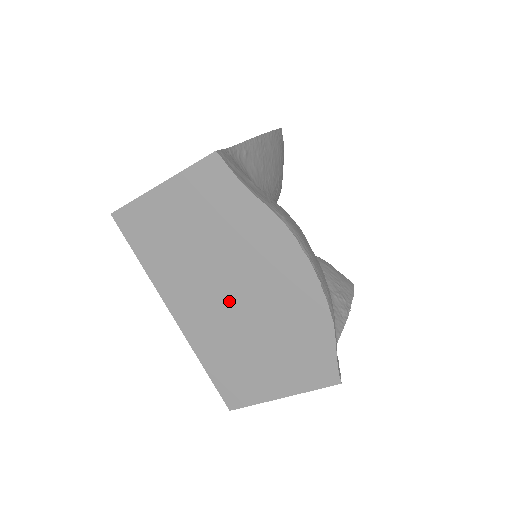
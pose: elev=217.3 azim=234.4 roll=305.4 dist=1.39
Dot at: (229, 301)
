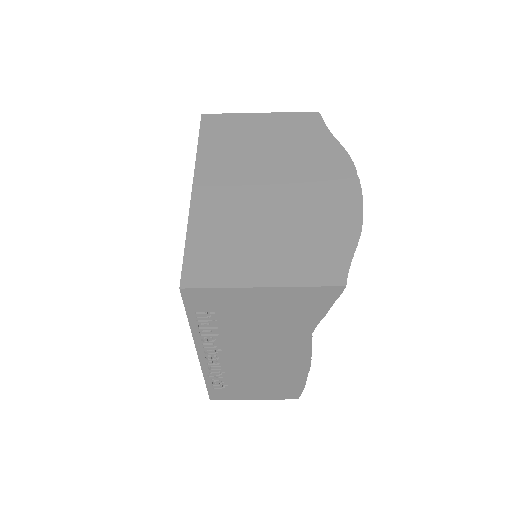
Dot at: (264, 189)
